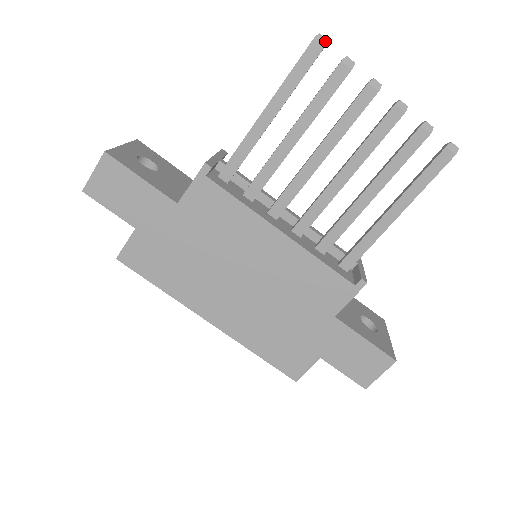
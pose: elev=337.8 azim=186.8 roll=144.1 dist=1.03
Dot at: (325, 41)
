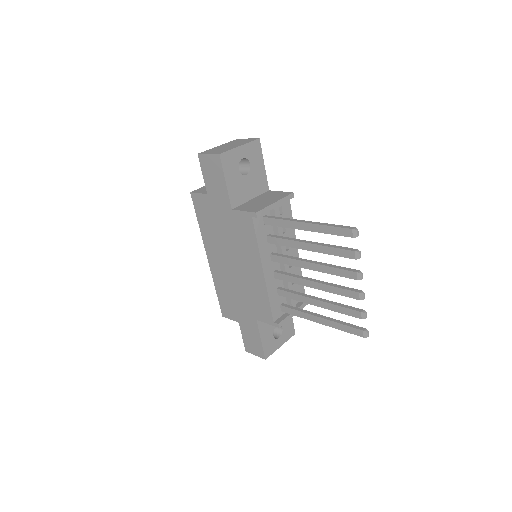
Dot at: (356, 236)
